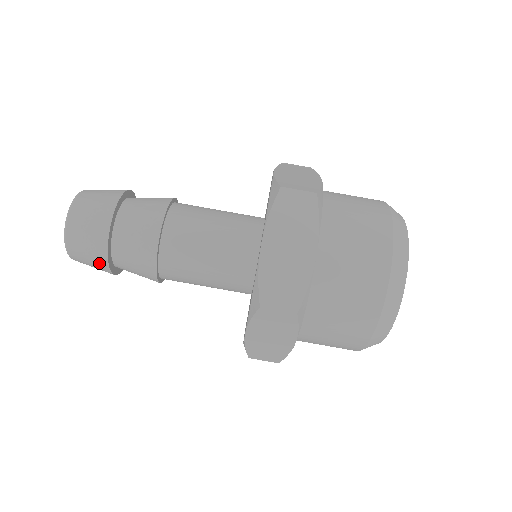
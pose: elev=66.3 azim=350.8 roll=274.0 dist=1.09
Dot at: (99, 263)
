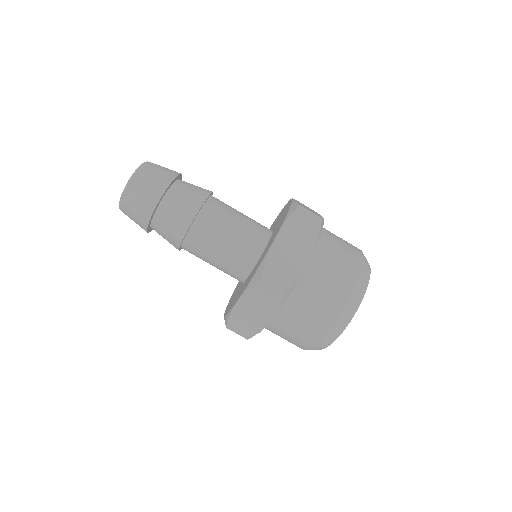
Dot at: (143, 215)
